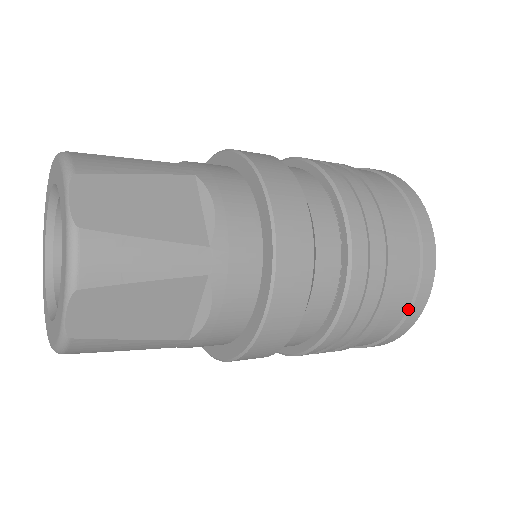
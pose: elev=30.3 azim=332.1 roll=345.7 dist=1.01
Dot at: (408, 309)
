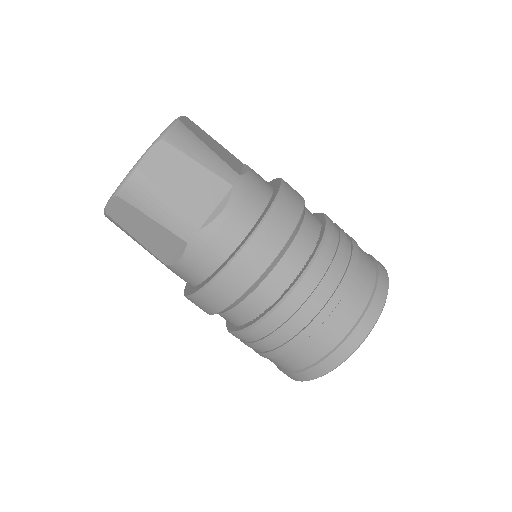
Dot at: (303, 369)
